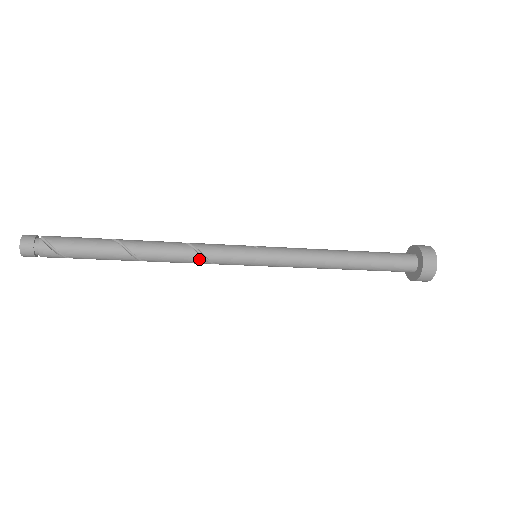
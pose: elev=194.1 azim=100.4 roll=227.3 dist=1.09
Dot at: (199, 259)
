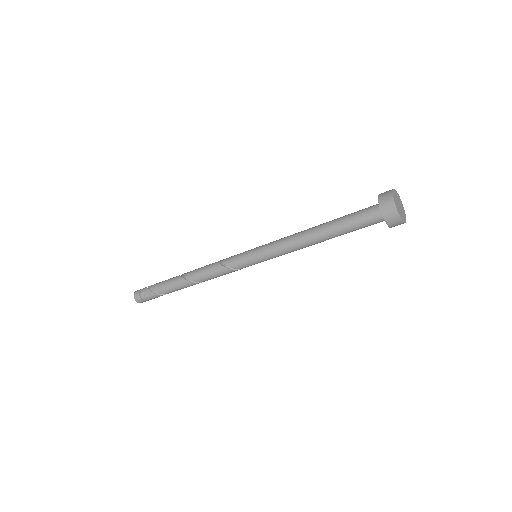
Dot at: (217, 265)
